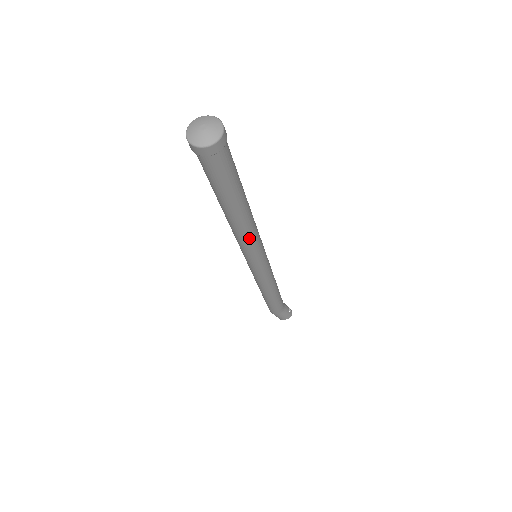
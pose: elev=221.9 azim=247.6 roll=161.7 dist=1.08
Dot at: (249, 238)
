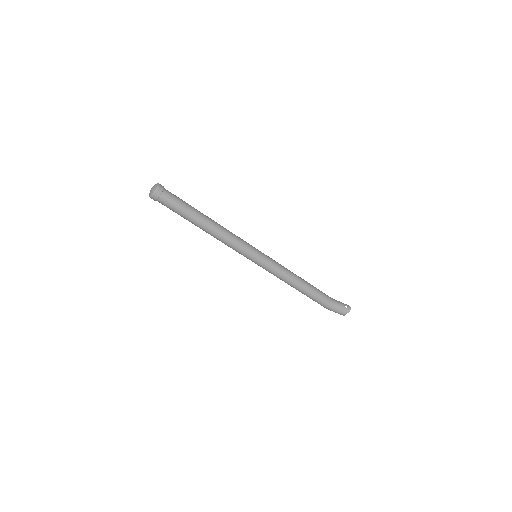
Dot at: (227, 240)
